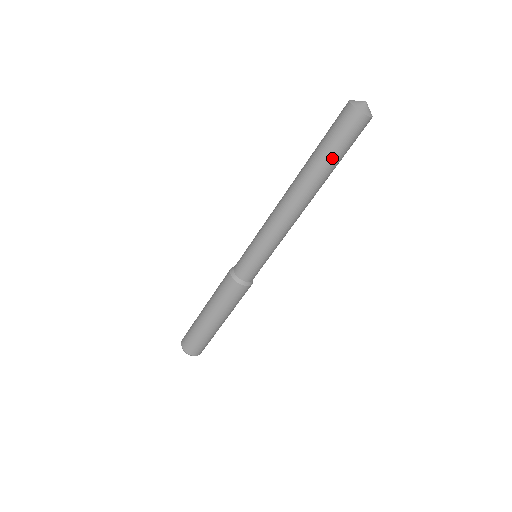
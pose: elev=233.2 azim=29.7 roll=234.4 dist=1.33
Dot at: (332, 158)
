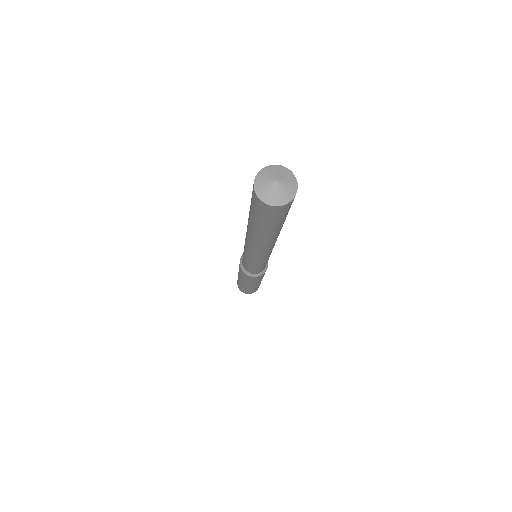
Dot at: (268, 229)
